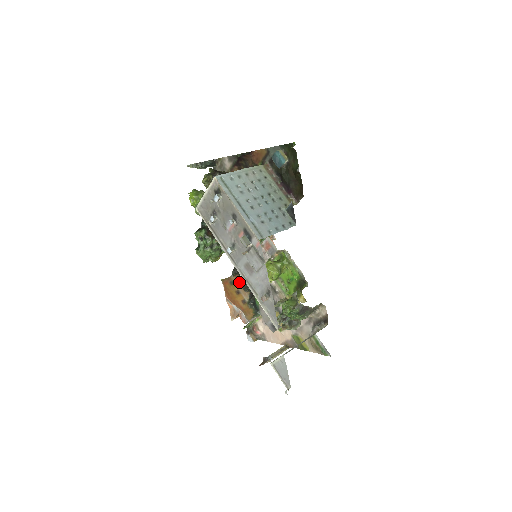
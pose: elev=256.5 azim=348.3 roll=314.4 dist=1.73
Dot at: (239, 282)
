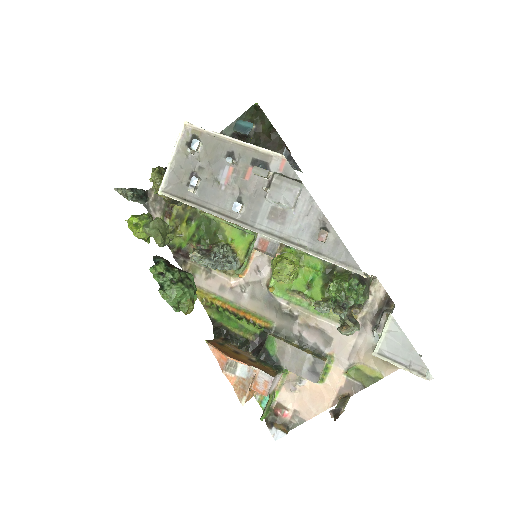
Dot at: (229, 343)
